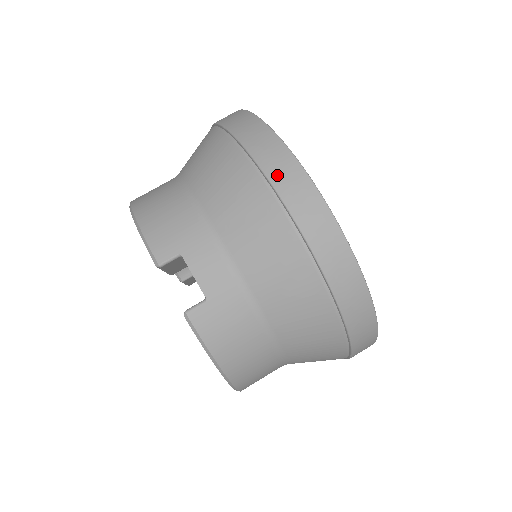
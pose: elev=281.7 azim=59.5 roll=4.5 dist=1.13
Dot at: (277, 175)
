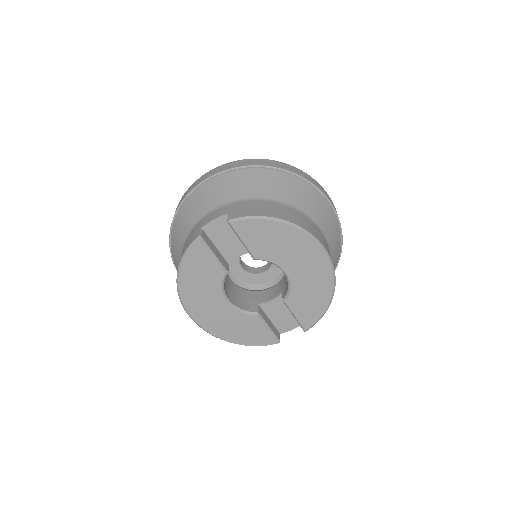
Dot at: (191, 189)
